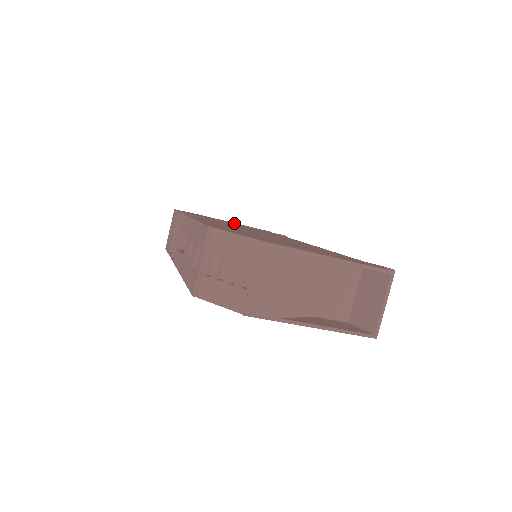
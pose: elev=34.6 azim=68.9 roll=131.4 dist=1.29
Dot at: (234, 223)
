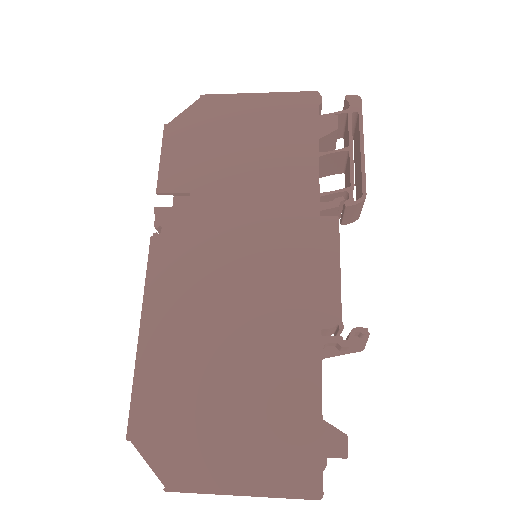
Dot at: (255, 116)
